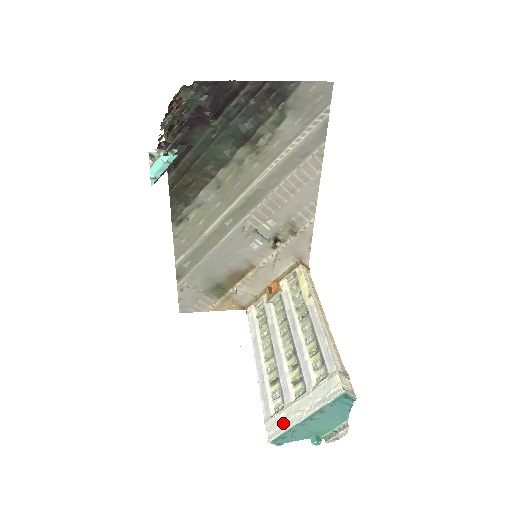
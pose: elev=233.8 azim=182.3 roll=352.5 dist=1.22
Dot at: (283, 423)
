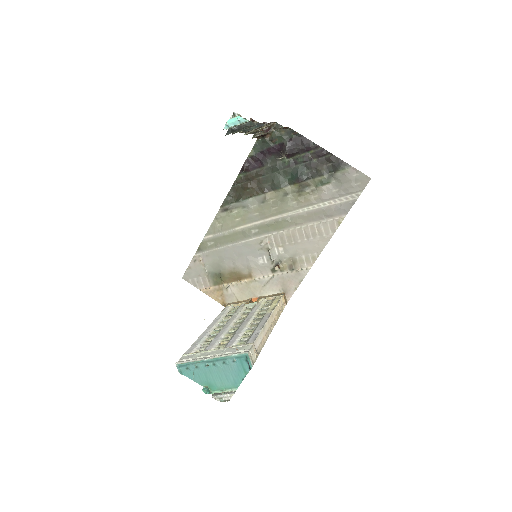
Dot at: (194, 358)
